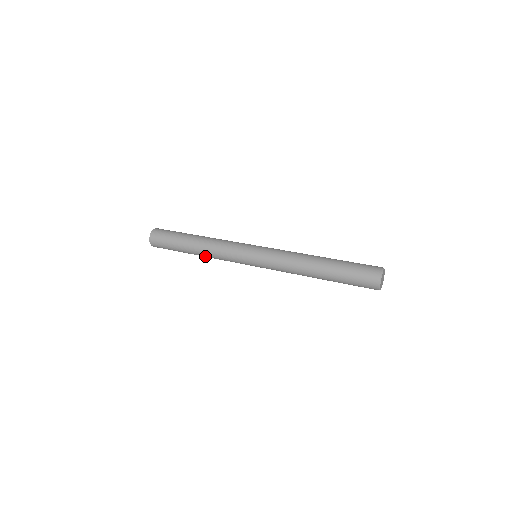
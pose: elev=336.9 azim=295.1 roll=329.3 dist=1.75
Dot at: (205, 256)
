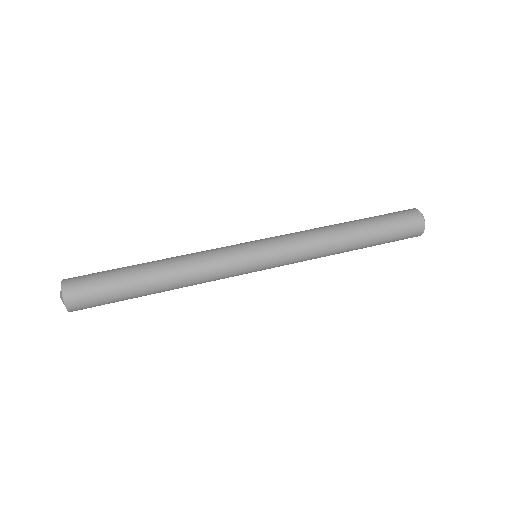
Dot at: (178, 286)
